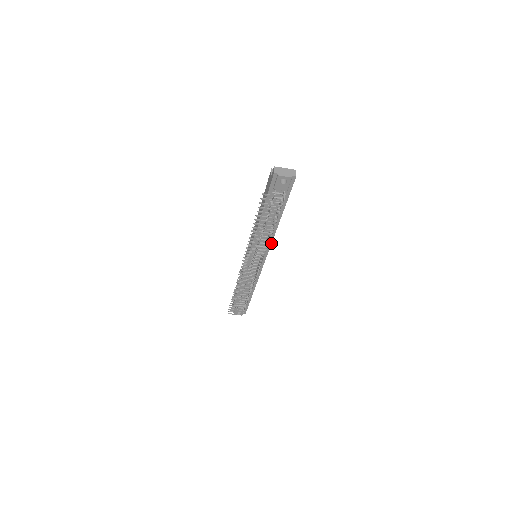
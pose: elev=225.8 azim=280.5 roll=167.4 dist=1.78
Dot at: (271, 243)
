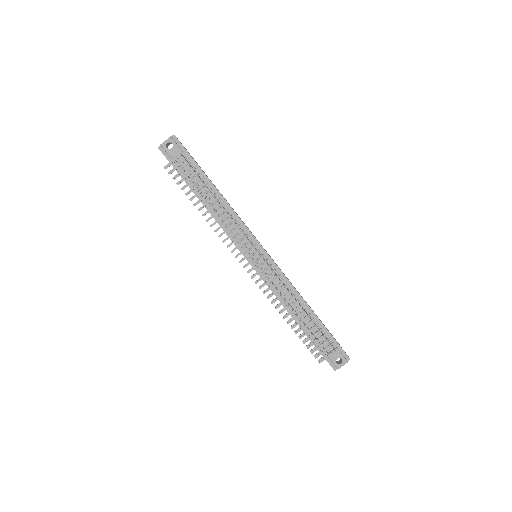
Dot at: (241, 221)
